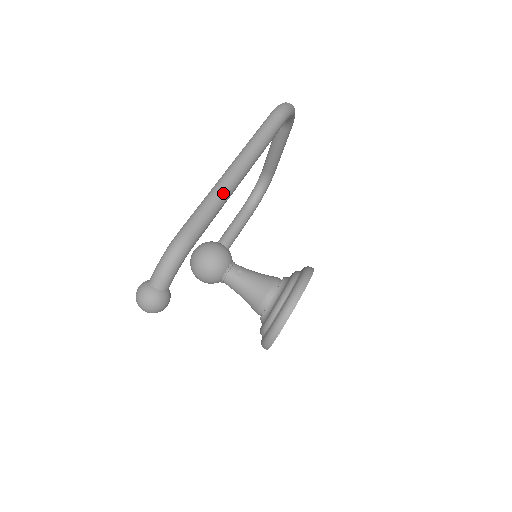
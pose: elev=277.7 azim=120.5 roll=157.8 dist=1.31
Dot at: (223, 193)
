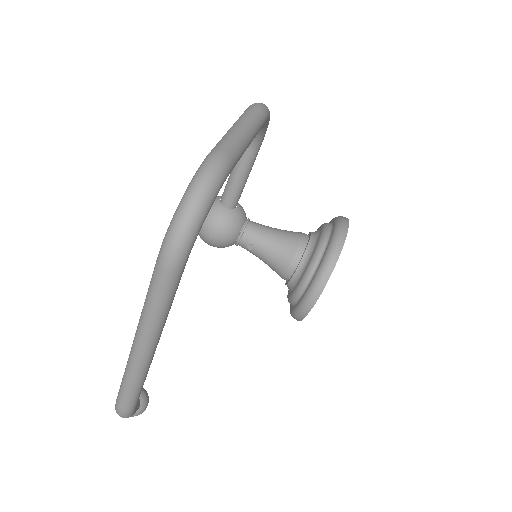
Dot at: (137, 376)
